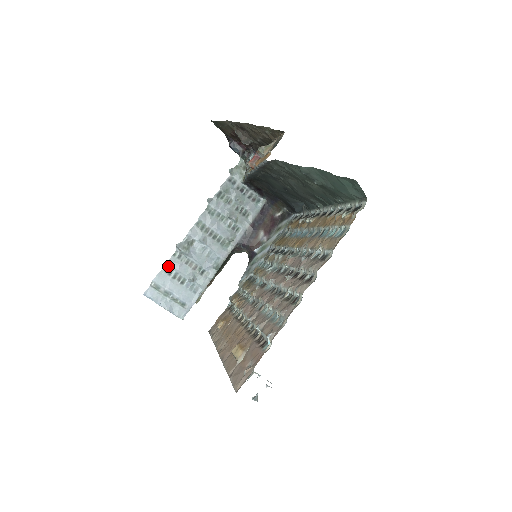
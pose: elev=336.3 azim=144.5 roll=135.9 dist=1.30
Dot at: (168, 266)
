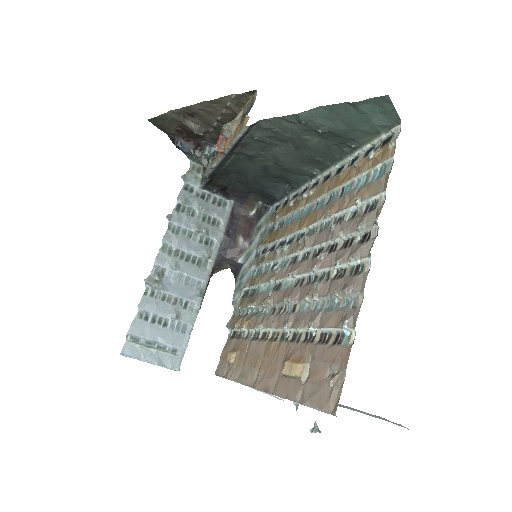
Dot at: (142, 309)
